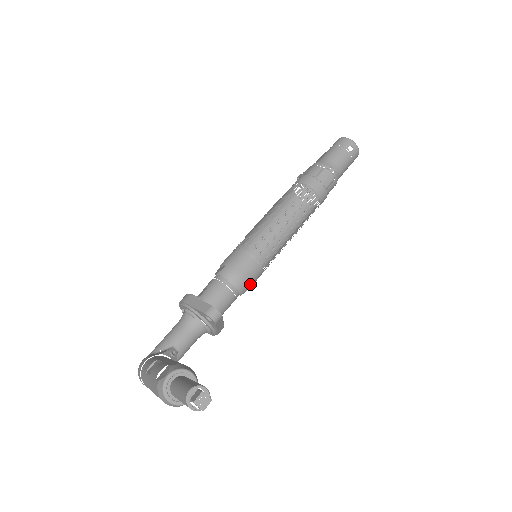
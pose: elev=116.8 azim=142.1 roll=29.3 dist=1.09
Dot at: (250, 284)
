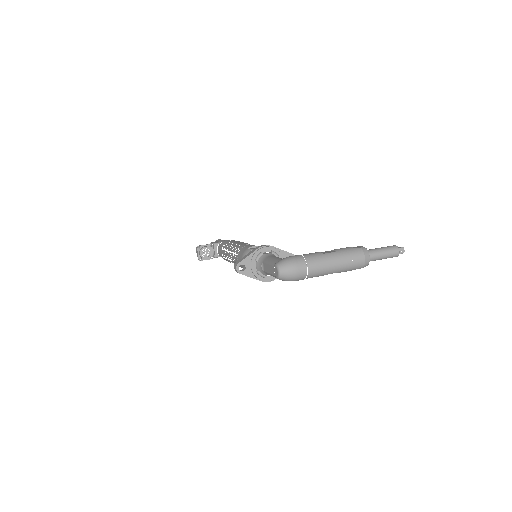
Dot at: occluded
